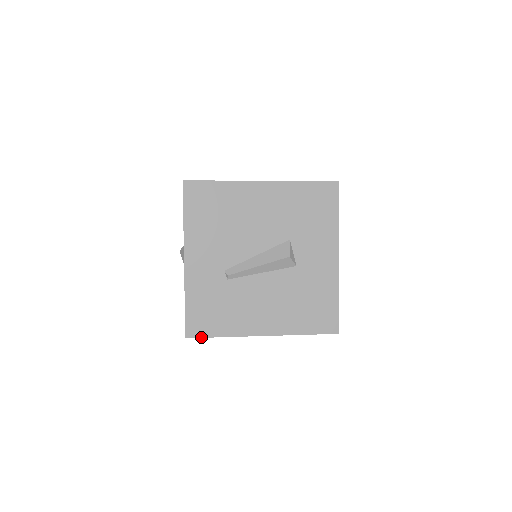
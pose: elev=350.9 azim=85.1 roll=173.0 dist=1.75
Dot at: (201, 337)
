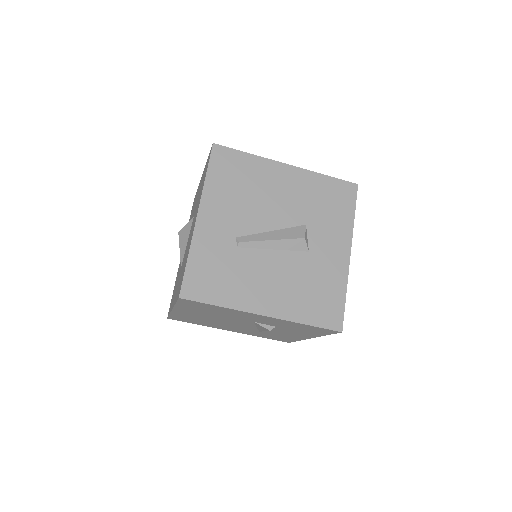
Dot at: (196, 301)
